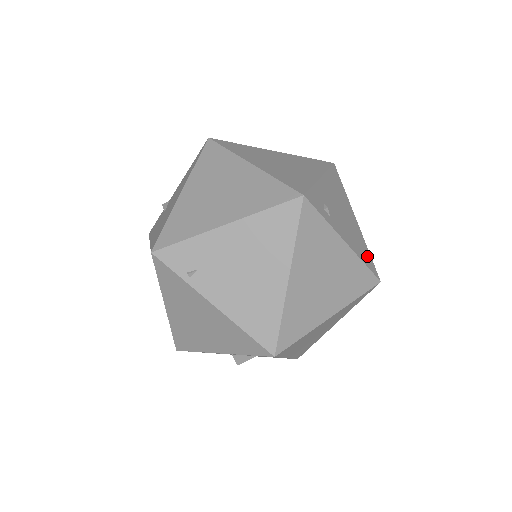
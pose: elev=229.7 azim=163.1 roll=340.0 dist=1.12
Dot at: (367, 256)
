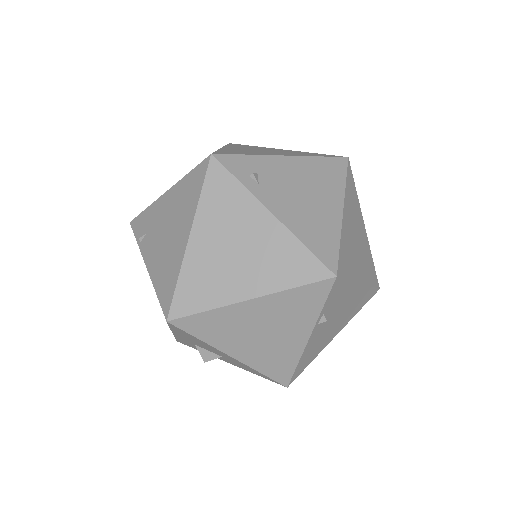
Dot at: (326, 244)
